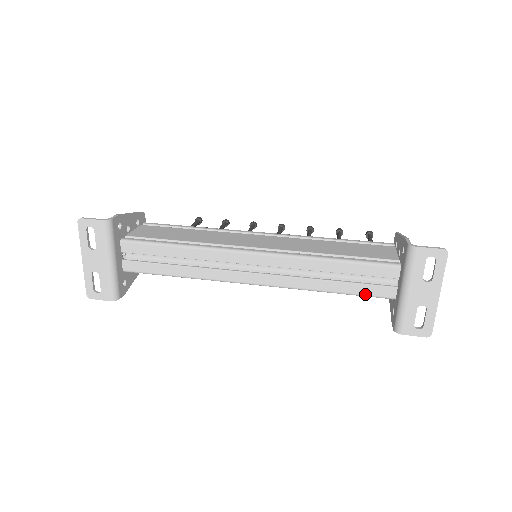
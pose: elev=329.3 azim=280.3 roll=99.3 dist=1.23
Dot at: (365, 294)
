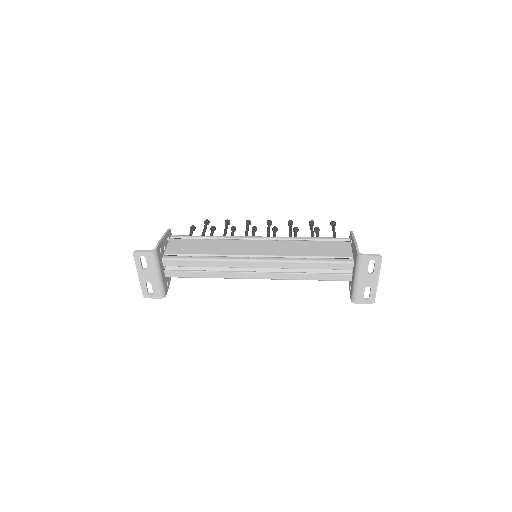
Dot at: (332, 280)
